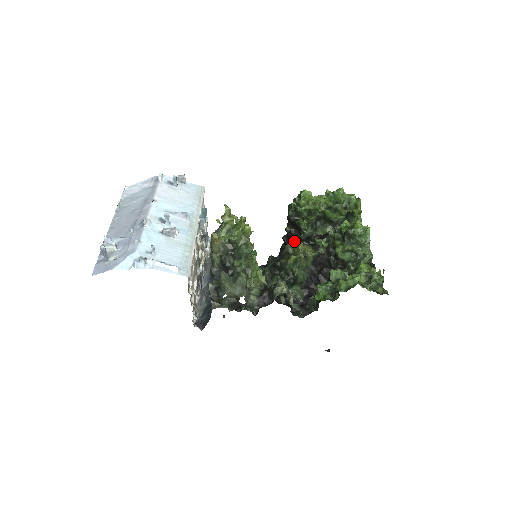
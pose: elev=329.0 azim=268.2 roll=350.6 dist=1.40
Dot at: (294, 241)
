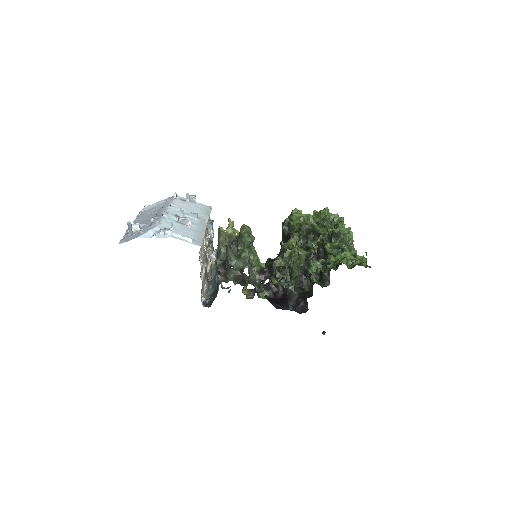
Dot at: occluded
